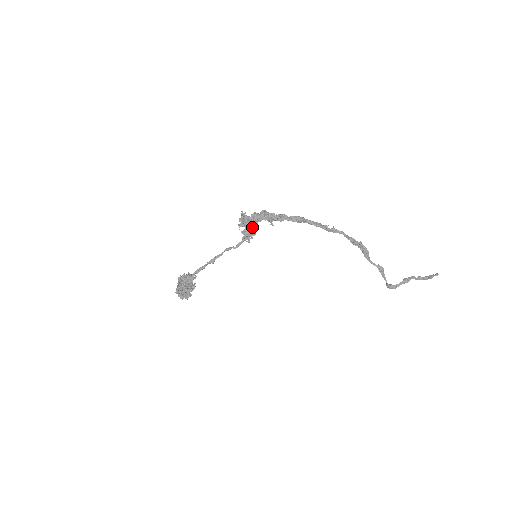
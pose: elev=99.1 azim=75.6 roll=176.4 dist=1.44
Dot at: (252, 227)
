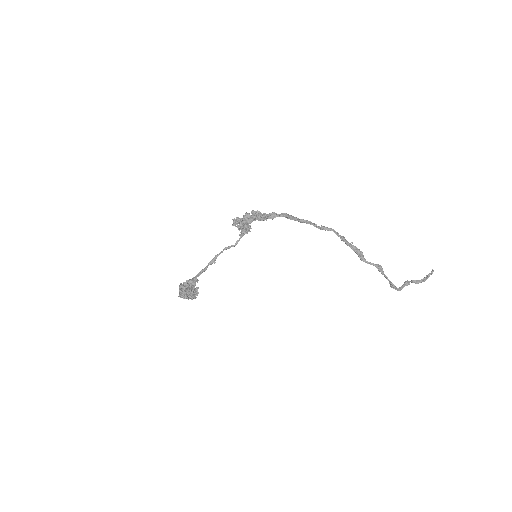
Dot at: (247, 223)
